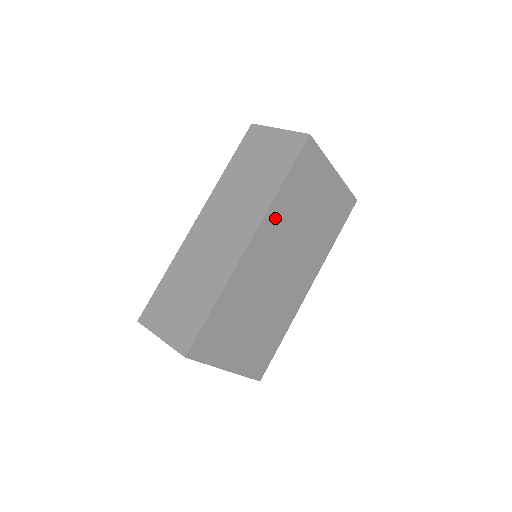
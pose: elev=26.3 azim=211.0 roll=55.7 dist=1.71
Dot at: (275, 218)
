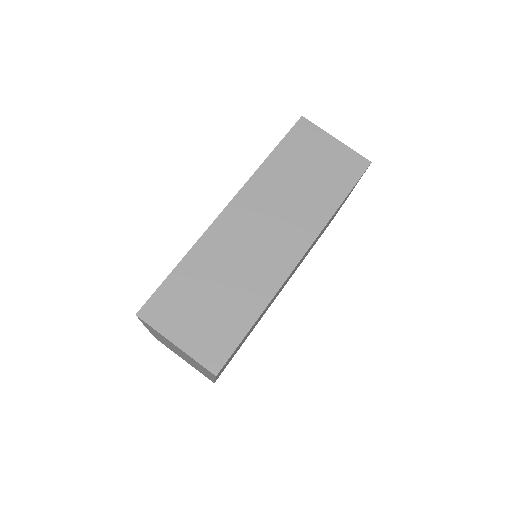
Dot at: occluded
